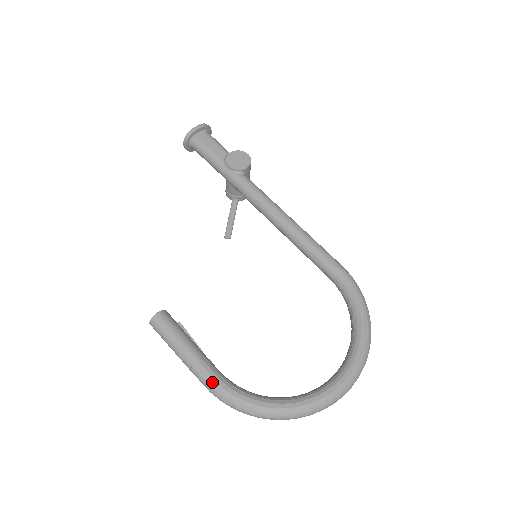
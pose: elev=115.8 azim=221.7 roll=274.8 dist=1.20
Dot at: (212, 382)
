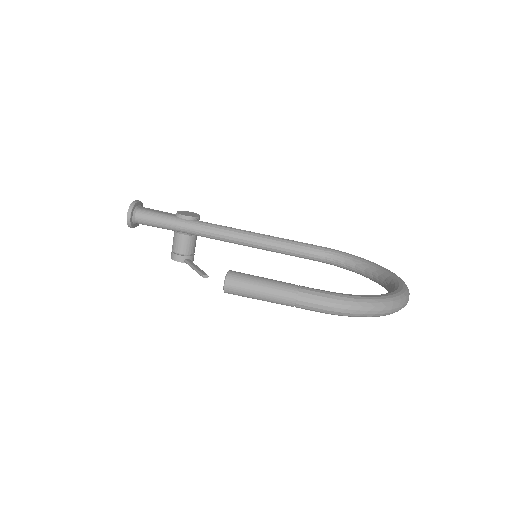
Dot at: (325, 293)
